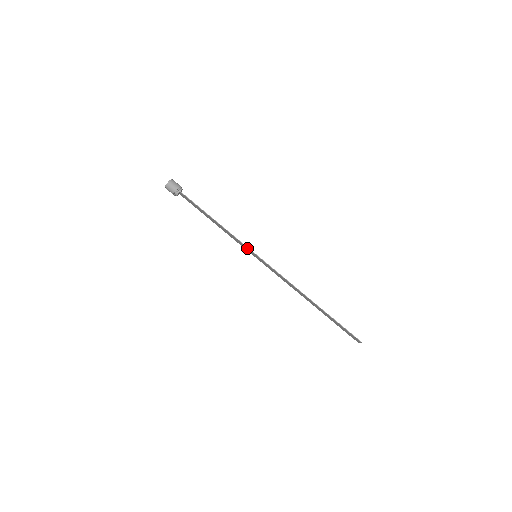
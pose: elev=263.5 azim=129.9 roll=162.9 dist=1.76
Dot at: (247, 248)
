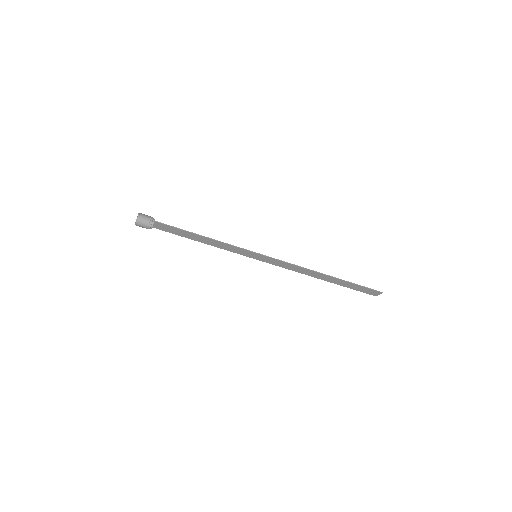
Dot at: (245, 251)
